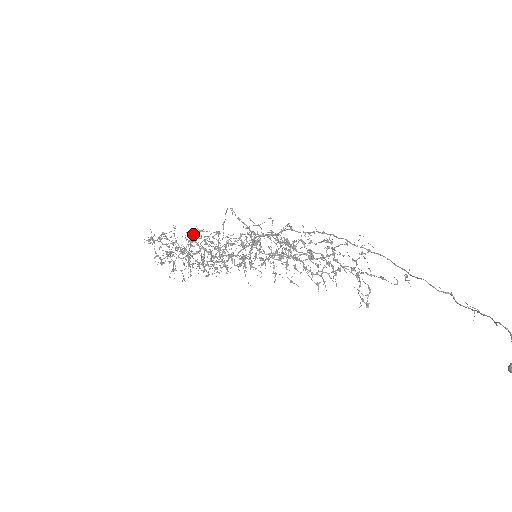
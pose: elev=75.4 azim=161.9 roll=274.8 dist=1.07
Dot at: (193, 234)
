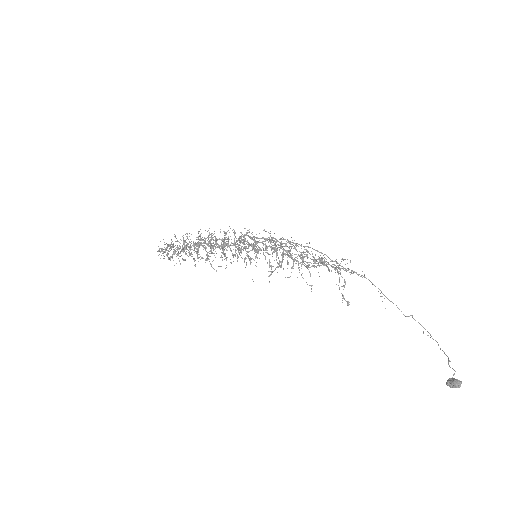
Dot at: occluded
